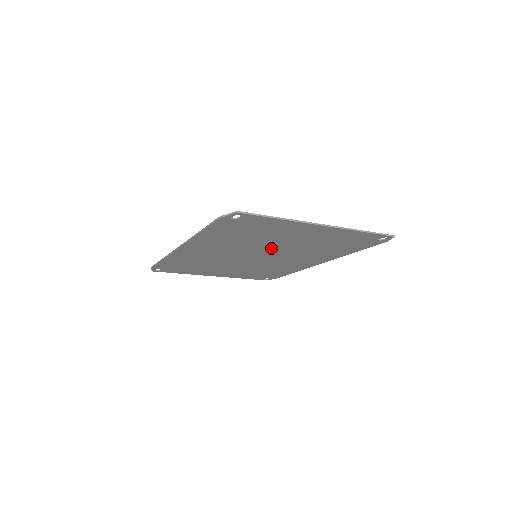
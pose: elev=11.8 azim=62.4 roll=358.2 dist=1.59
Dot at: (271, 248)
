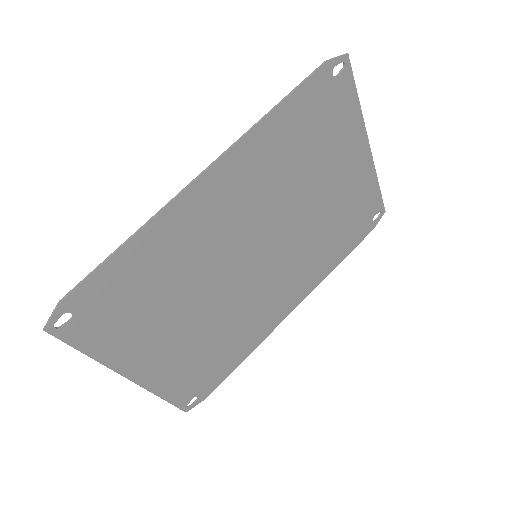
Dot at: (291, 219)
